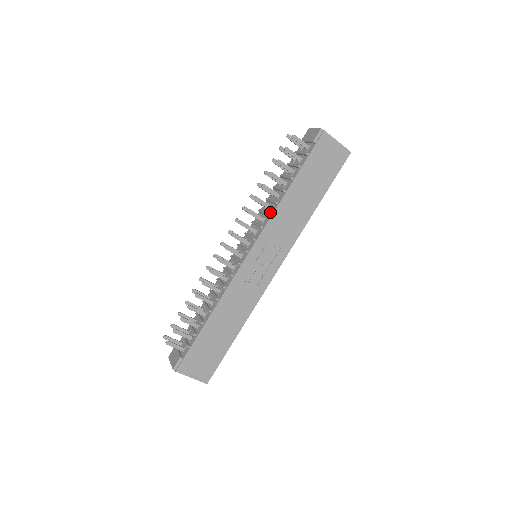
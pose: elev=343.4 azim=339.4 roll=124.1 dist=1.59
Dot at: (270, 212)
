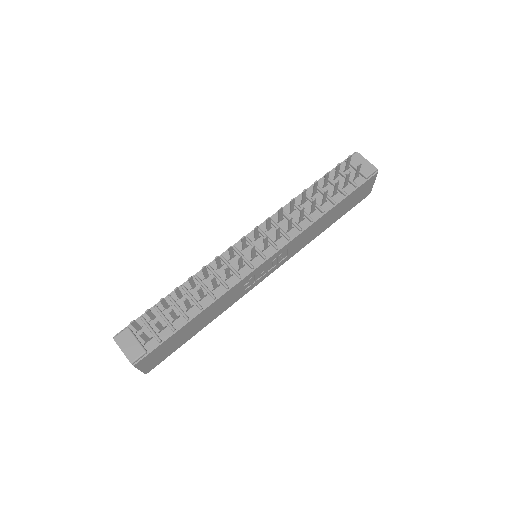
Dot at: (300, 225)
